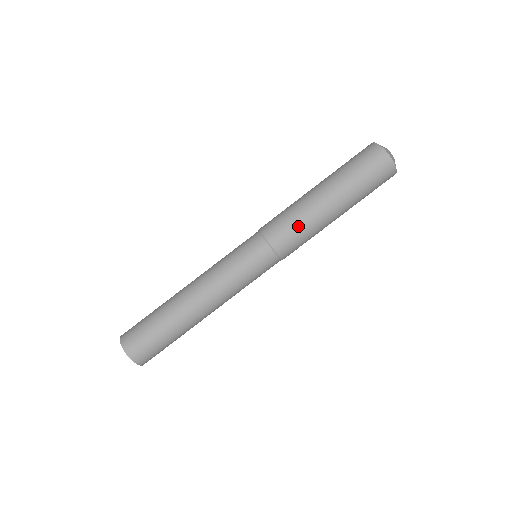
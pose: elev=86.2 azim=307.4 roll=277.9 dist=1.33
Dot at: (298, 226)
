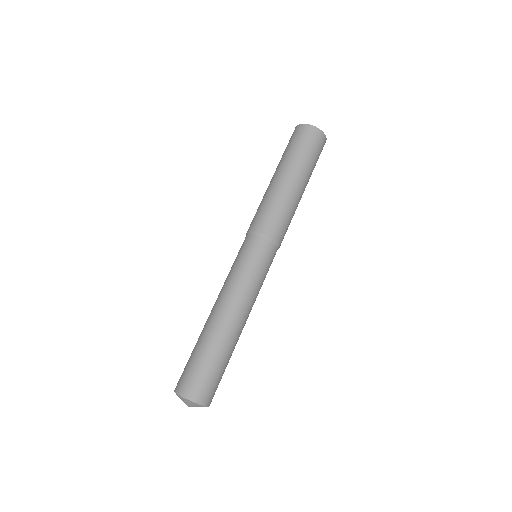
Dot at: (261, 206)
